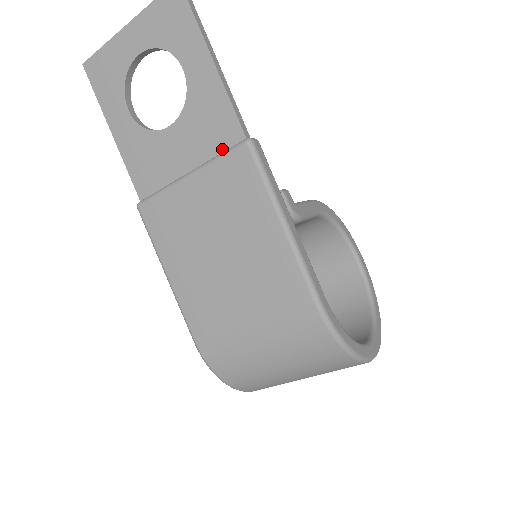
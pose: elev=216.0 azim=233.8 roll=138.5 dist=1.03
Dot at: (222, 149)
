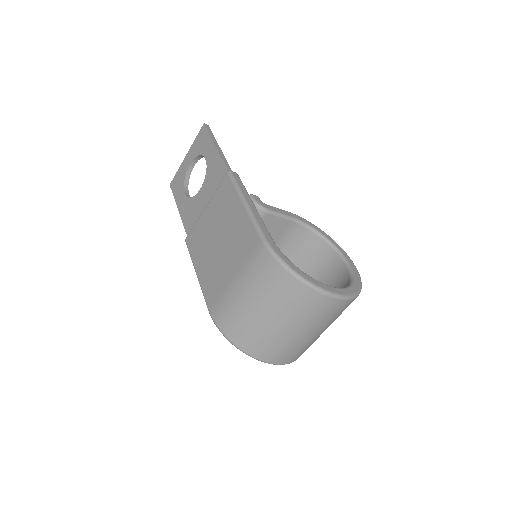
Dot at: occluded
